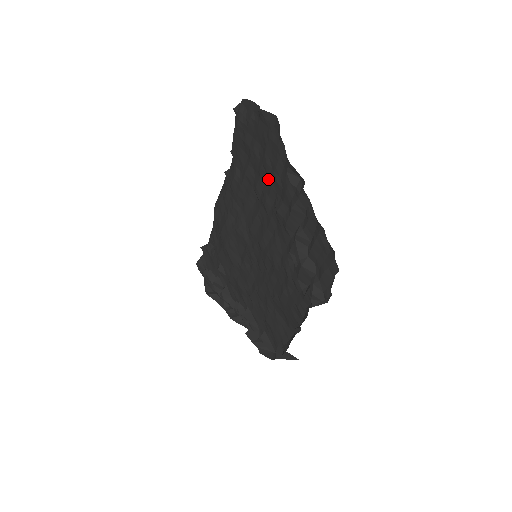
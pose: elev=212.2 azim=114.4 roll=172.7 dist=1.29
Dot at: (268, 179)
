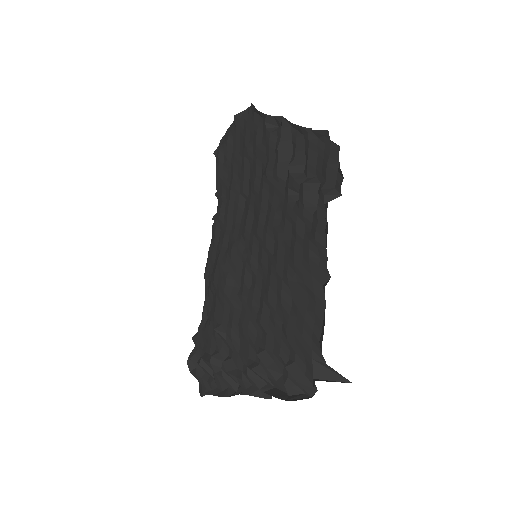
Dot at: (252, 163)
